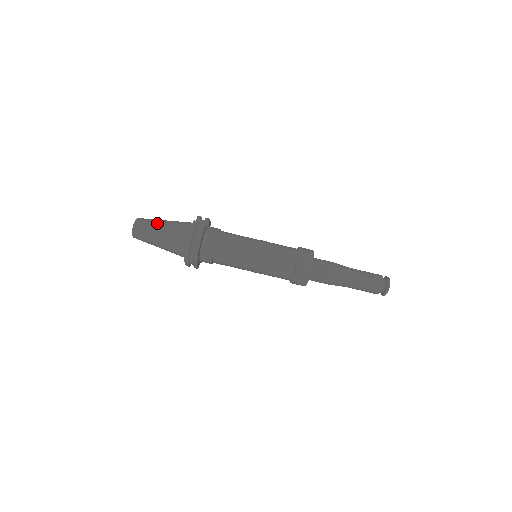
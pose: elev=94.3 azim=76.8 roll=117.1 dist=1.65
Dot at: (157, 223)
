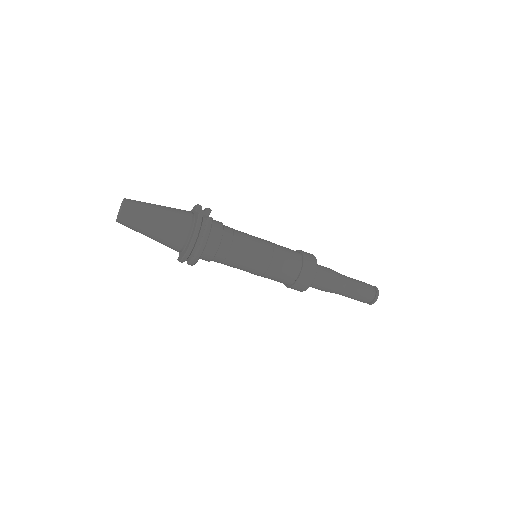
Dot at: (152, 209)
